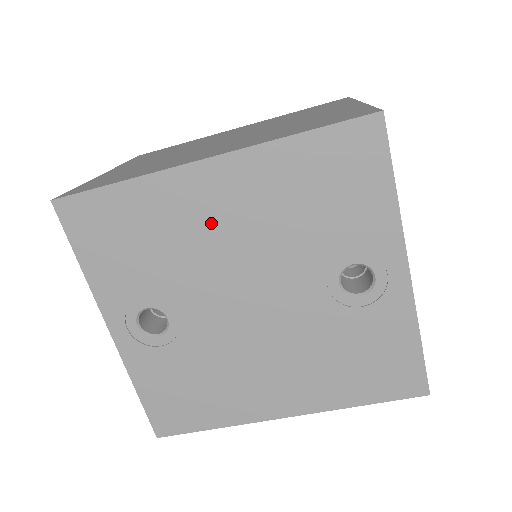
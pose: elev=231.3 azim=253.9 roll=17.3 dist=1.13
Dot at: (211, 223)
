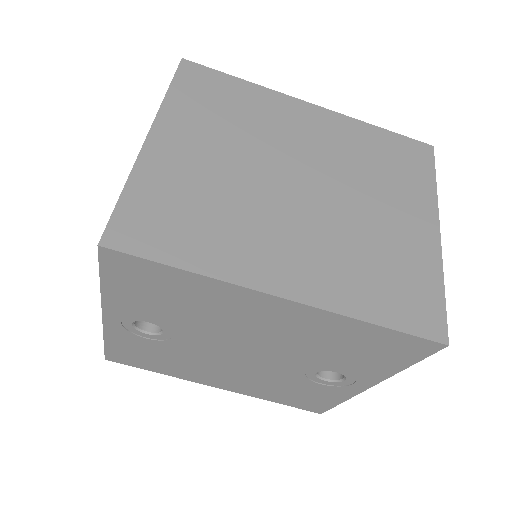
Dot at: (250, 320)
